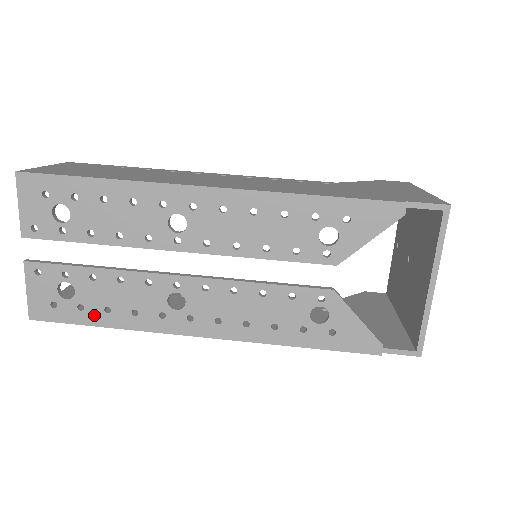
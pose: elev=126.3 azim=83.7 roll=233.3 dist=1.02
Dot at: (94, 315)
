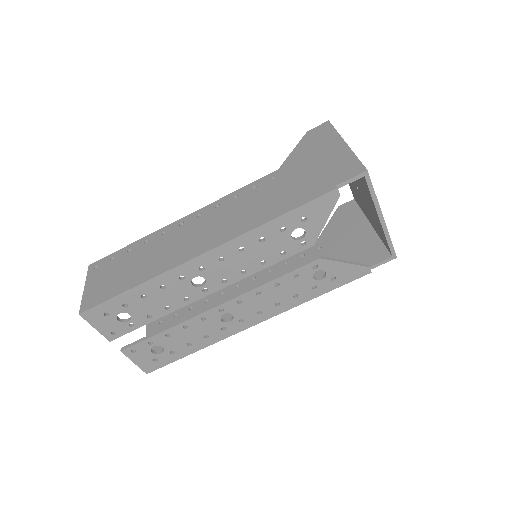
Dot at: (183, 351)
